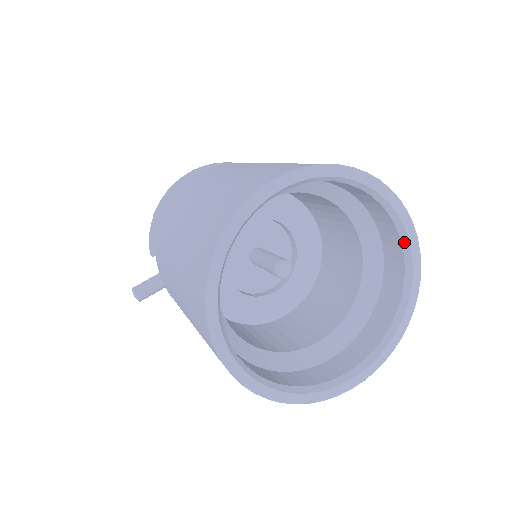
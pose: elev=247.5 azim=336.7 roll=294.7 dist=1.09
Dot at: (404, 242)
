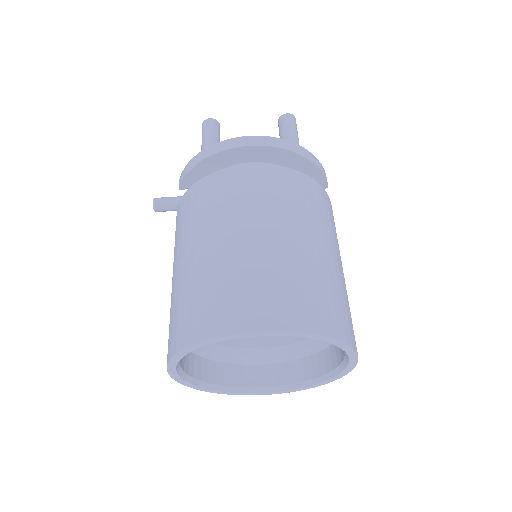
Dot at: (345, 362)
